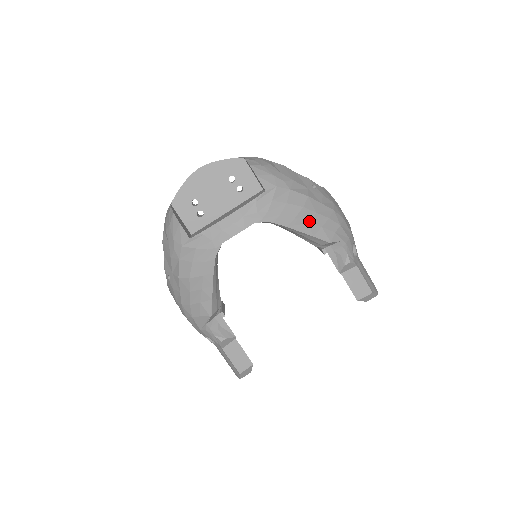
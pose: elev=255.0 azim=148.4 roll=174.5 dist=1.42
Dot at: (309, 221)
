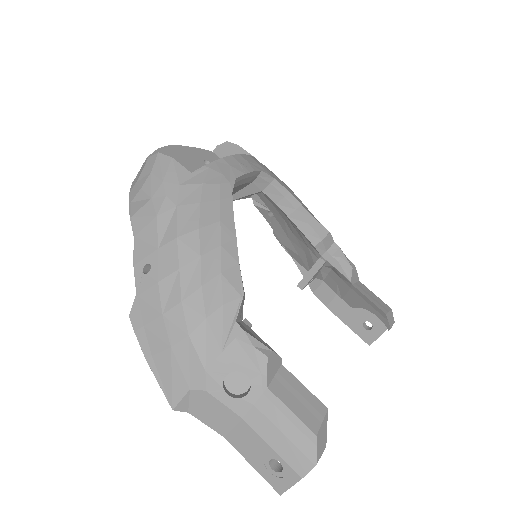
Dot at: occluded
